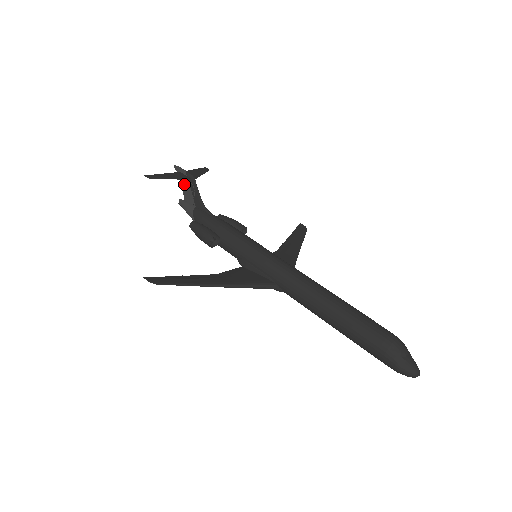
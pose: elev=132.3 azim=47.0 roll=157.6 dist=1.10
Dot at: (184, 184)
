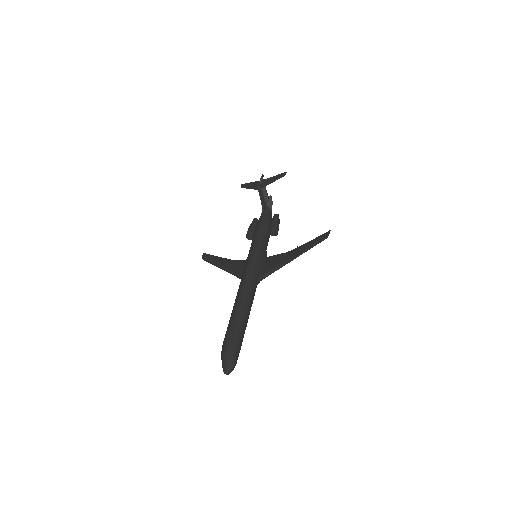
Dot at: (264, 189)
